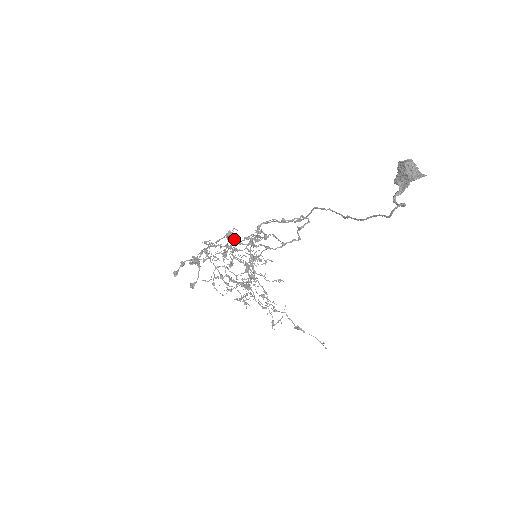
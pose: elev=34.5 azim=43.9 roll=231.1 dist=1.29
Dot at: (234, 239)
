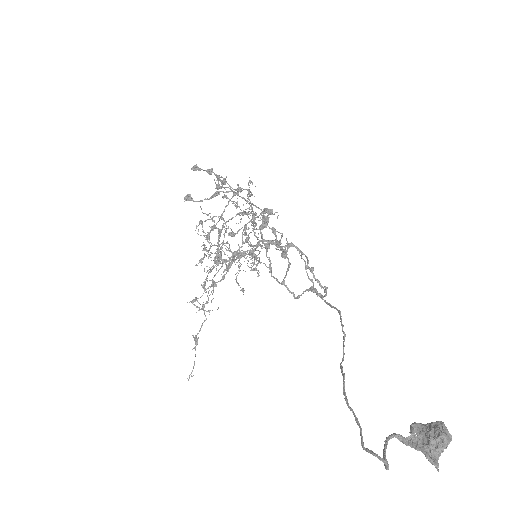
Dot at: (264, 222)
